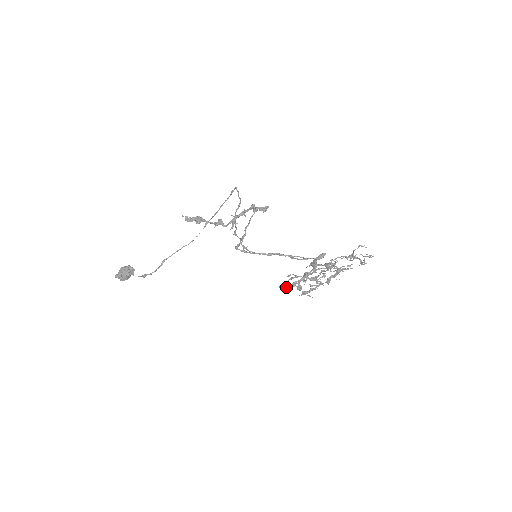
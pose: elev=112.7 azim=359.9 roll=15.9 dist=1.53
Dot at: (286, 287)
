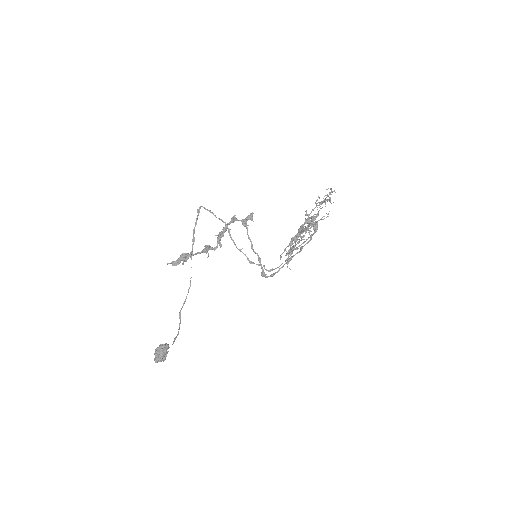
Dot at: (280, 257)
